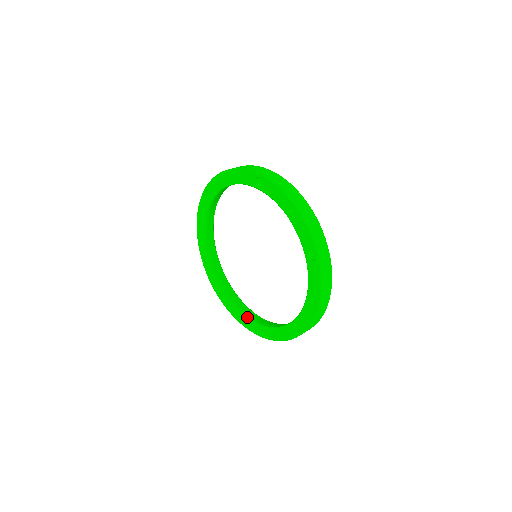
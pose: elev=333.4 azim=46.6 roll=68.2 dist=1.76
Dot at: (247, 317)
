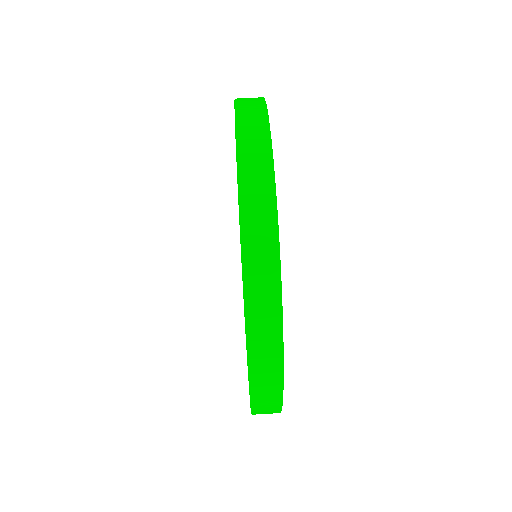
Dot at: occluded
